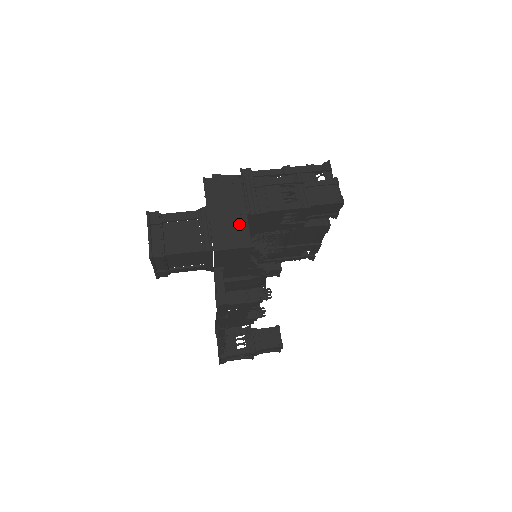
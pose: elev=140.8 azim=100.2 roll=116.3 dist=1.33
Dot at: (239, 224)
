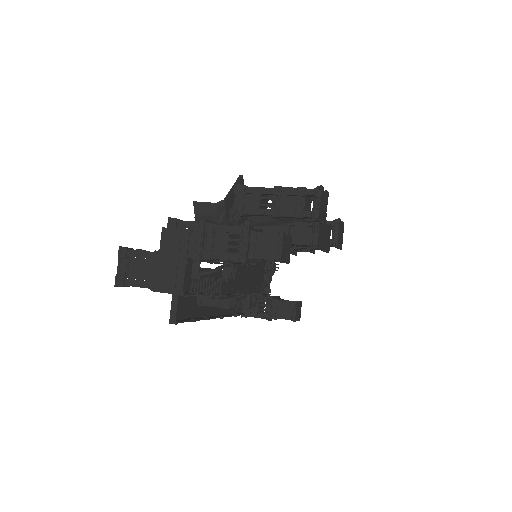
Dot at: (178, 272)
